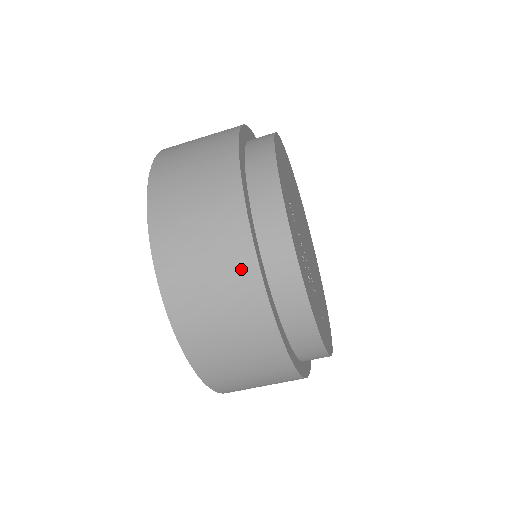
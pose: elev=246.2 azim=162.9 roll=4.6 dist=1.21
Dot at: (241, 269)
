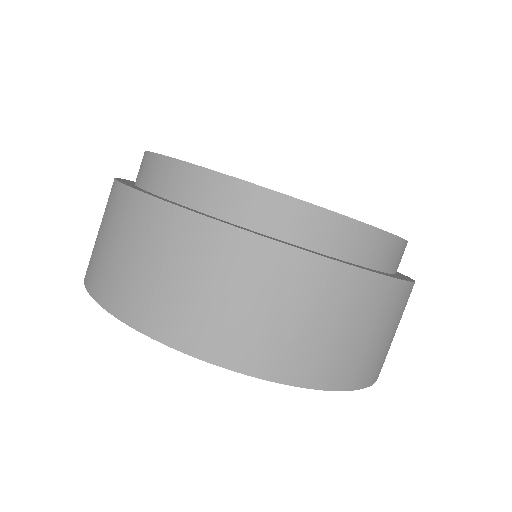
Dot at: (181, 232)
